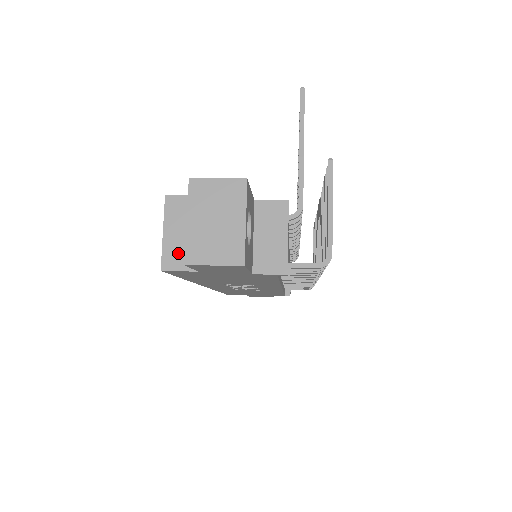
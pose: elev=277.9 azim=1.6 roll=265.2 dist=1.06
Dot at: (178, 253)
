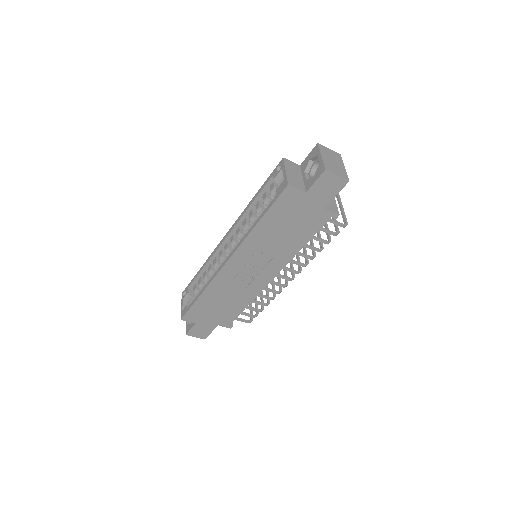
Dot at: (295, 181)
